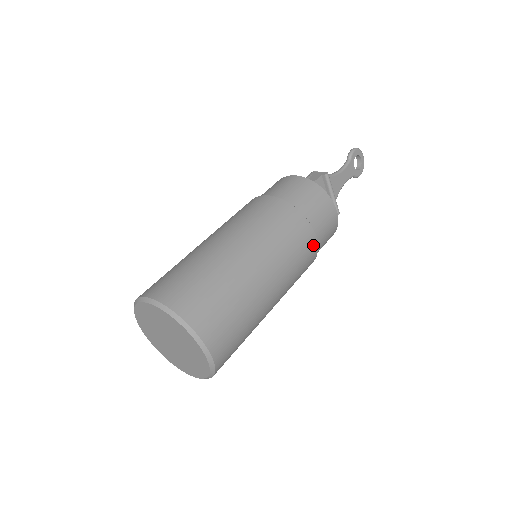
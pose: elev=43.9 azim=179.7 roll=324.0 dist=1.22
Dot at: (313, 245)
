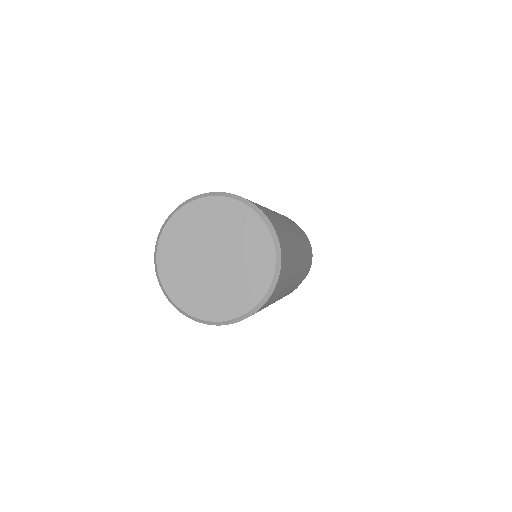
Dot at: (304, 276)
